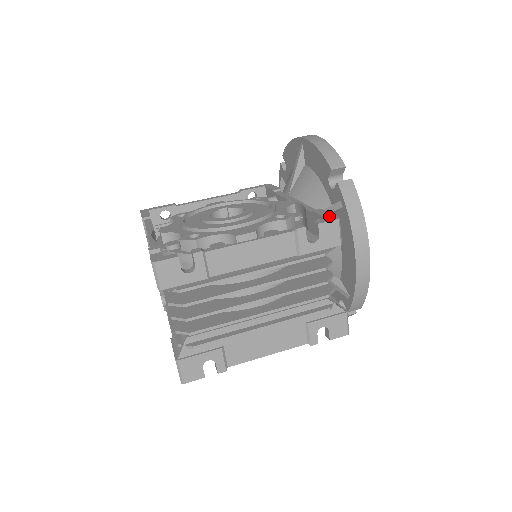
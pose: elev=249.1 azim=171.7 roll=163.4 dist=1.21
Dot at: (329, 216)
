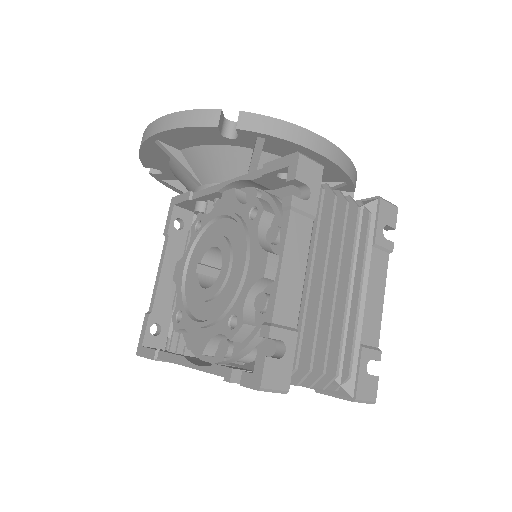
Dot at: (286, 161)
